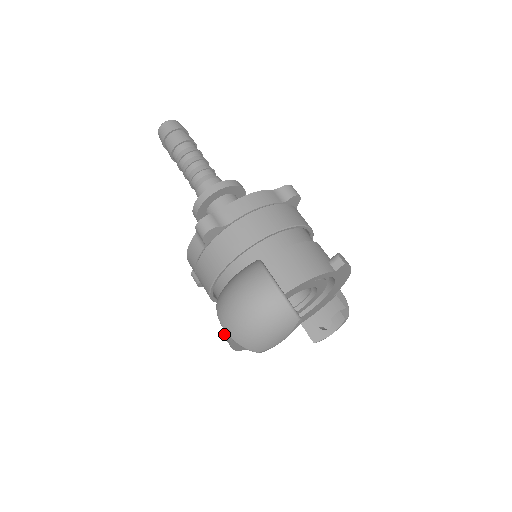
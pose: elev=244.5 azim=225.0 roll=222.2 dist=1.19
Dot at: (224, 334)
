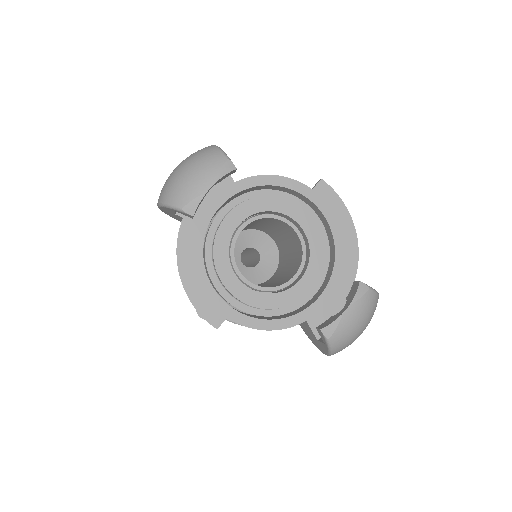
Dot at: occluded
